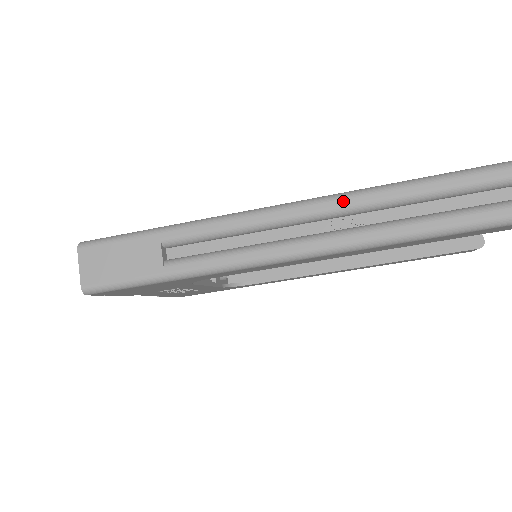
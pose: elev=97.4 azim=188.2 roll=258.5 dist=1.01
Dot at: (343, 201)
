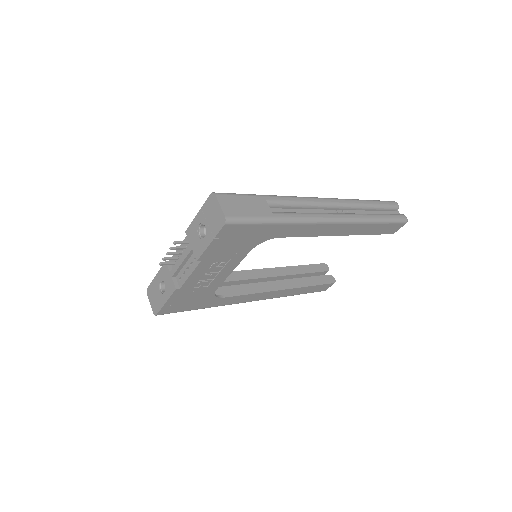
Dot at: (341, 201)
